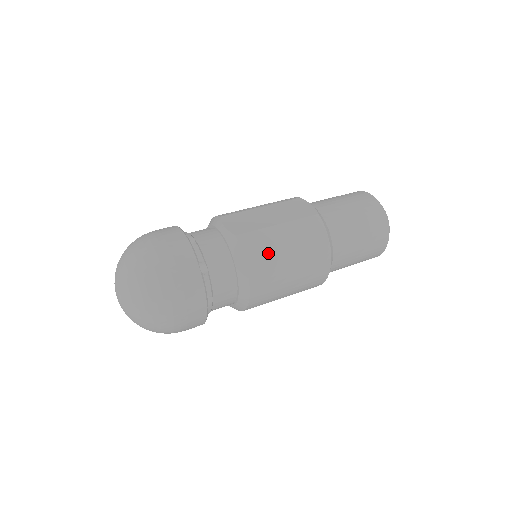
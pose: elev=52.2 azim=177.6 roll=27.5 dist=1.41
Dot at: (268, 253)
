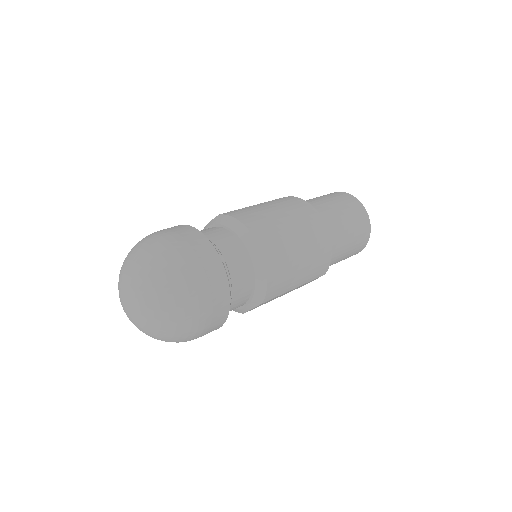
Dot at: (255, 213)
